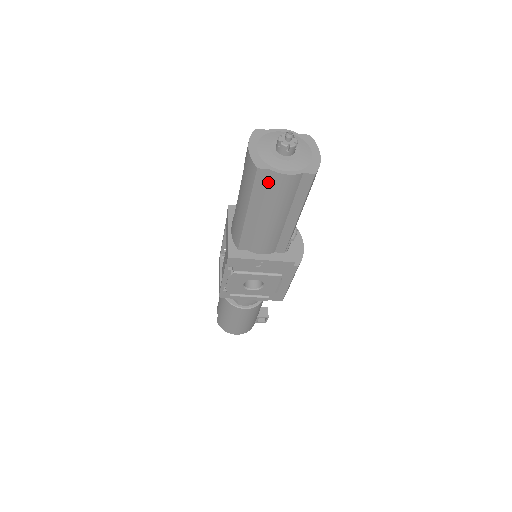
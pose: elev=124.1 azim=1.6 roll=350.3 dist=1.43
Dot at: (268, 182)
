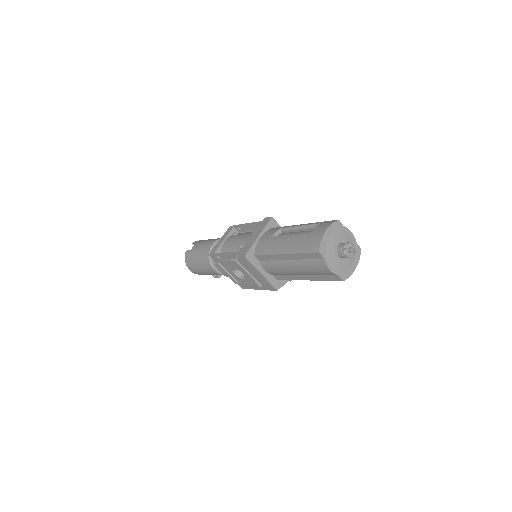
Dot at: (315, 260)
